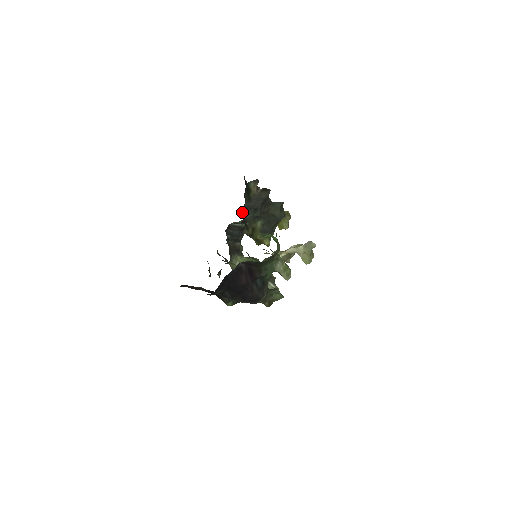
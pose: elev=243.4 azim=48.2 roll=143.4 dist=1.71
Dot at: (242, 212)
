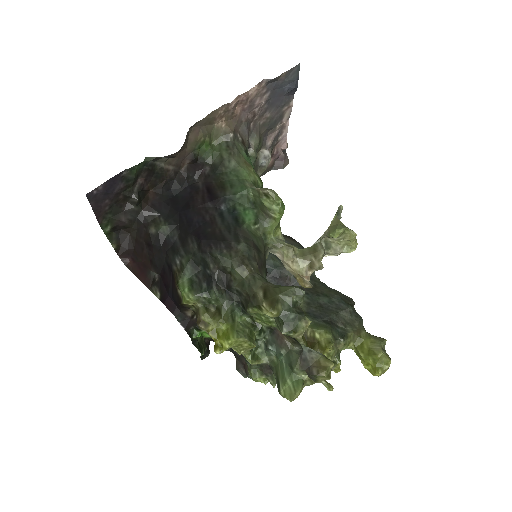
Dot at: occluded
